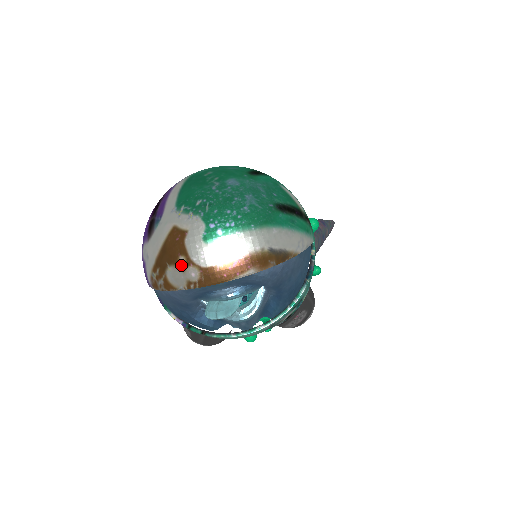
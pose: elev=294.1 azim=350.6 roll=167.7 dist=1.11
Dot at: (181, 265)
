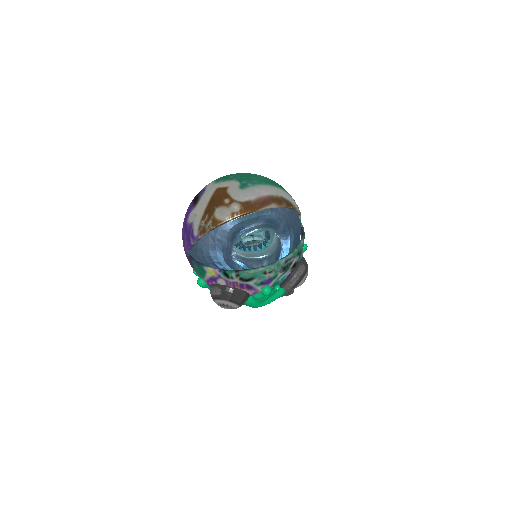
Dot at: (226, 204)
